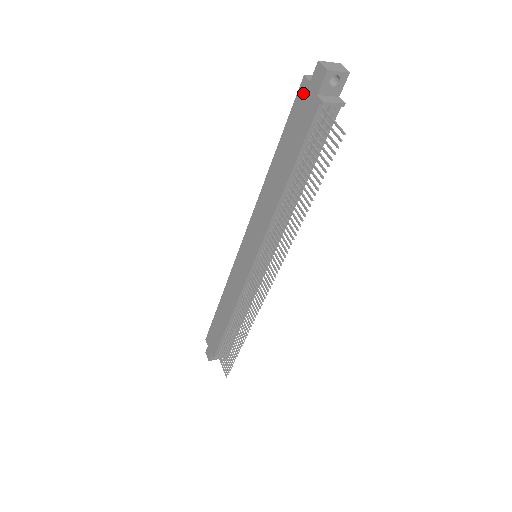
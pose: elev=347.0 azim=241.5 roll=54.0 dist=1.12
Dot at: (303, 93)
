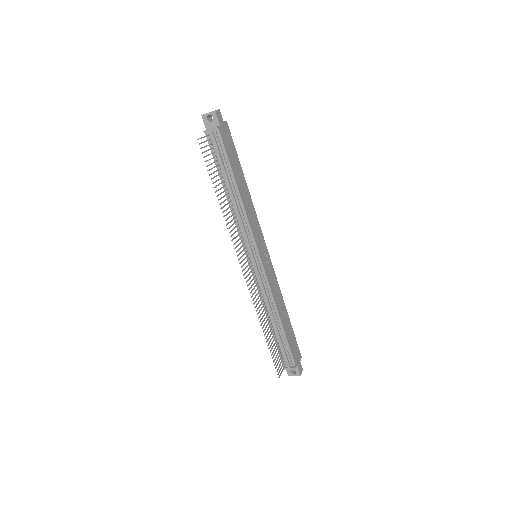
Dot at: occluded
